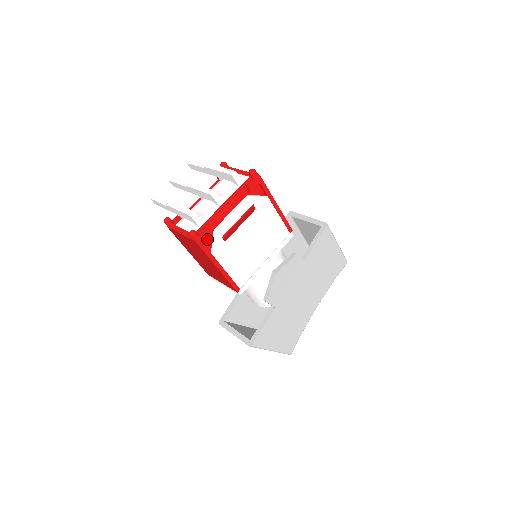
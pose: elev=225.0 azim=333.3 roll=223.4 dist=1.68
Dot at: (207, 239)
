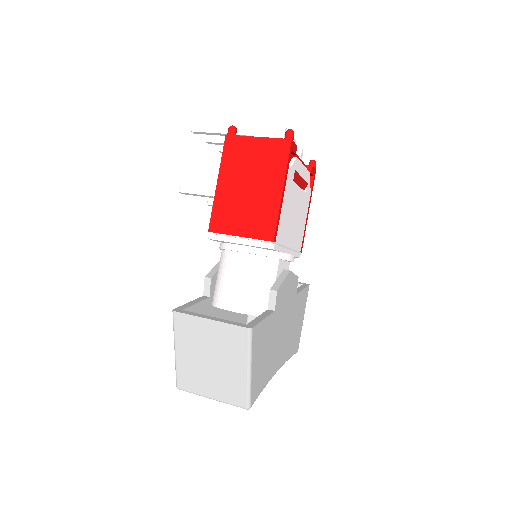
Dot at: occluded
